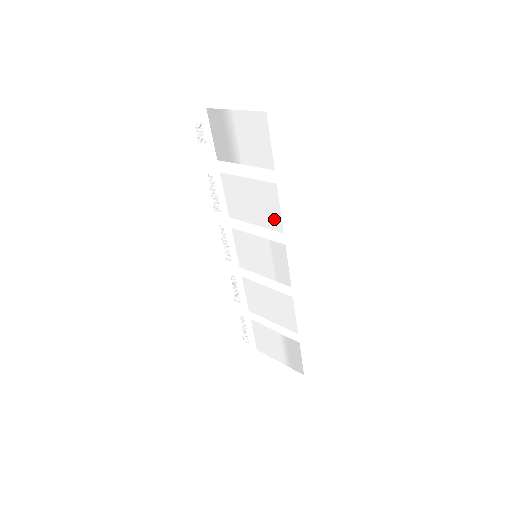
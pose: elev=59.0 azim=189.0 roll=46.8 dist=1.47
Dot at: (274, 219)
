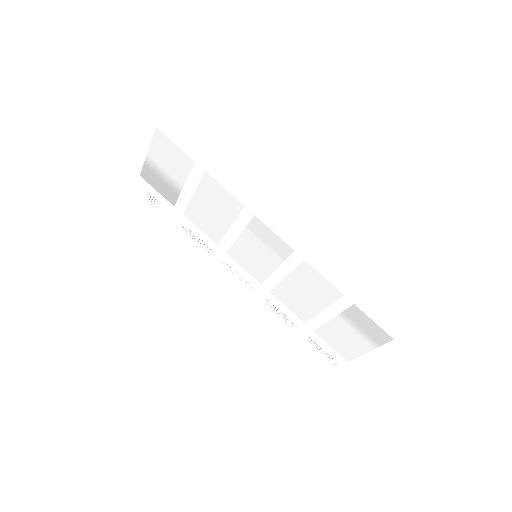
Dot at: (231, 203)
